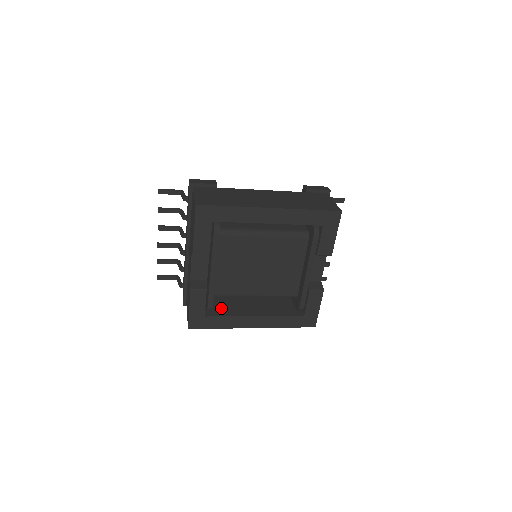
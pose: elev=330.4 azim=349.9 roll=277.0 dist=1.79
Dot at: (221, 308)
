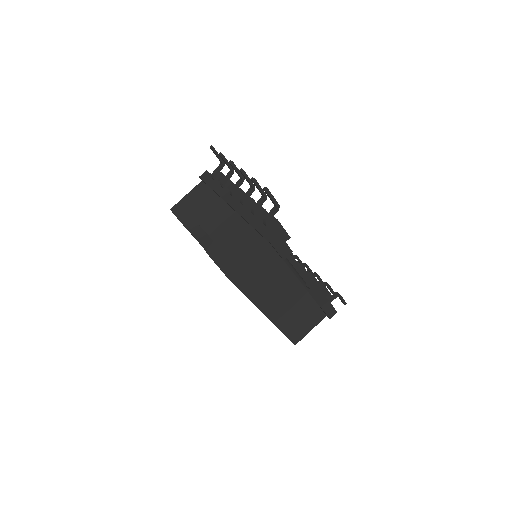
Dot at: occluded
